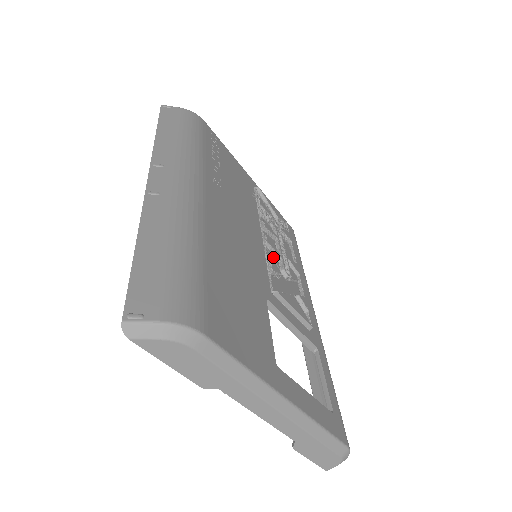
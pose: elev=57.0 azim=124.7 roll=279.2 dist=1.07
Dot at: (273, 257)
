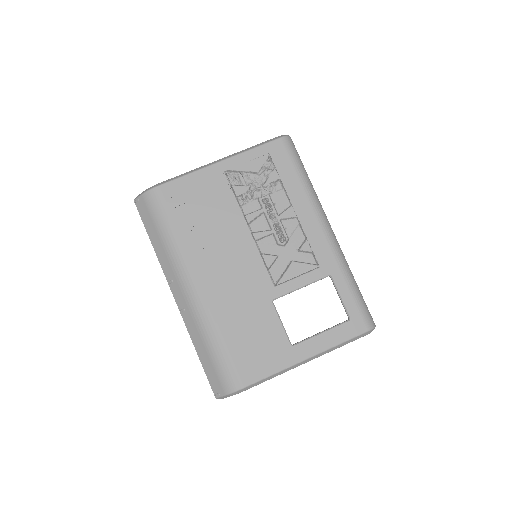
Dot at: (267, 241)
